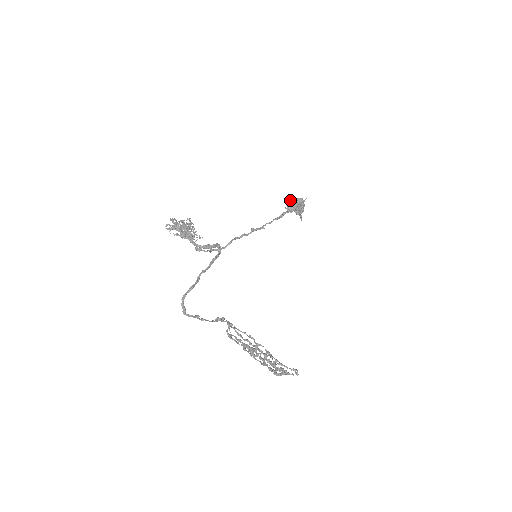
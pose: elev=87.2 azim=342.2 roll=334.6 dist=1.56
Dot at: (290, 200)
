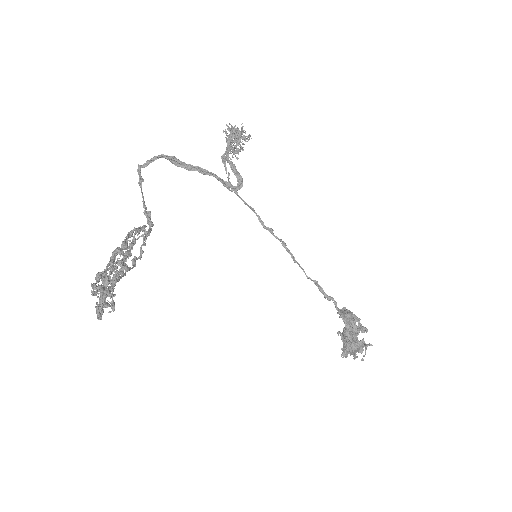
Dot at: occluded
